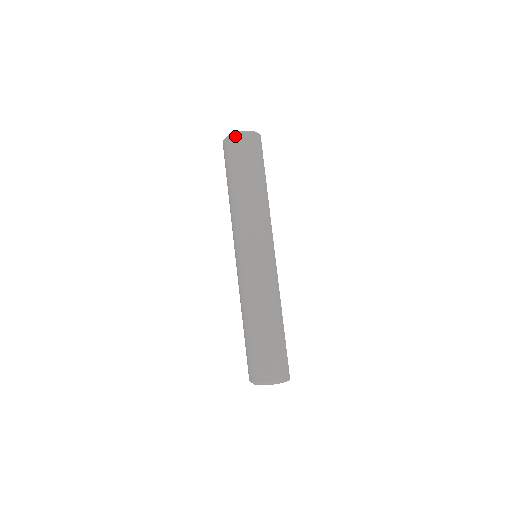
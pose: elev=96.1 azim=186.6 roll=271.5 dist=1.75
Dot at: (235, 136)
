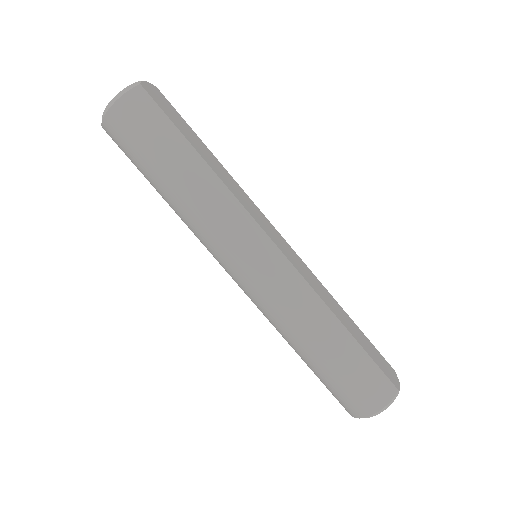
Dot at: (107, 117)
